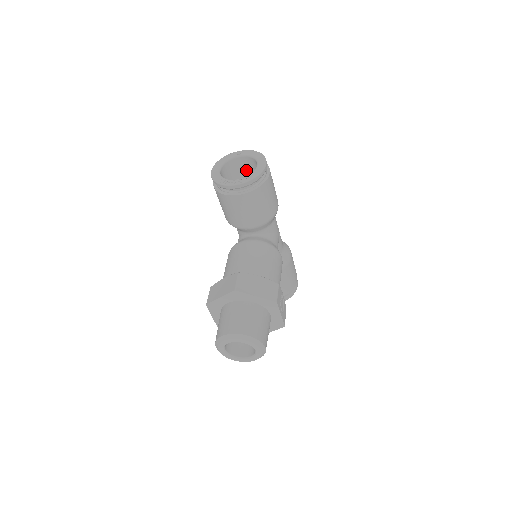
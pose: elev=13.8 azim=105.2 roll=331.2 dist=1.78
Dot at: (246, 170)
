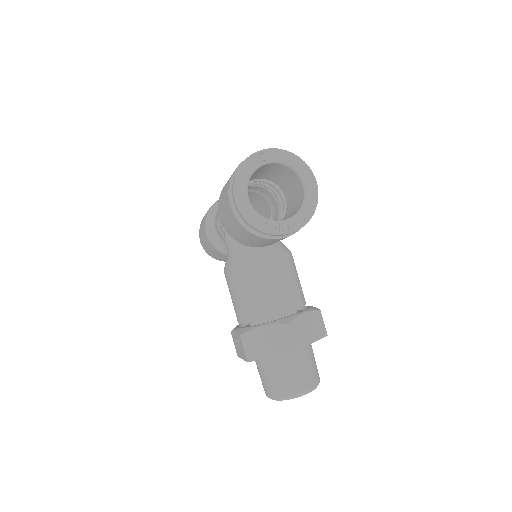
Dot at: (263, 171)
